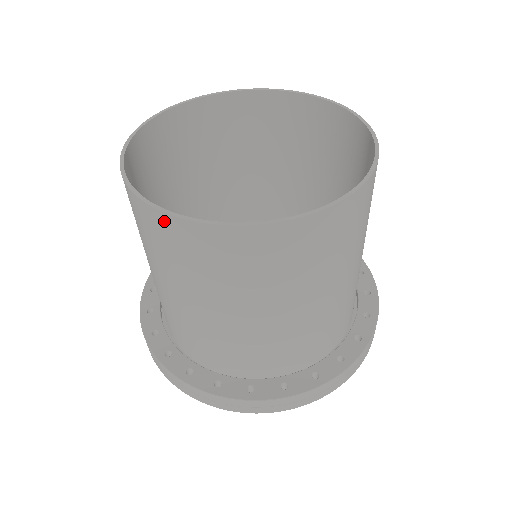
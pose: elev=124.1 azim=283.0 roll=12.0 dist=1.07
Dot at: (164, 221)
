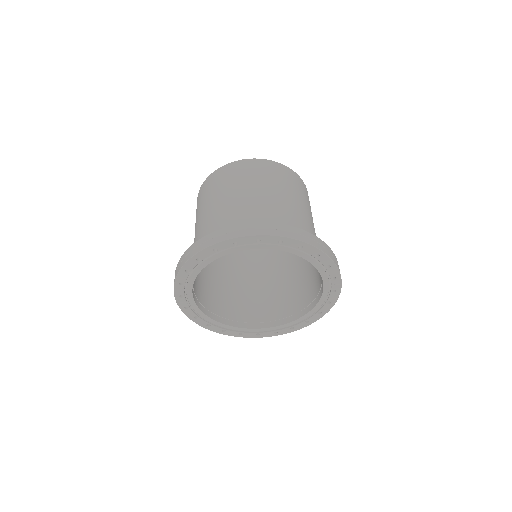
Dot at: (210, 178)
